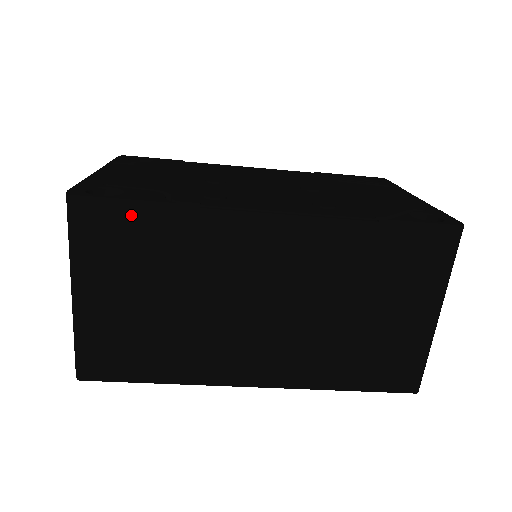
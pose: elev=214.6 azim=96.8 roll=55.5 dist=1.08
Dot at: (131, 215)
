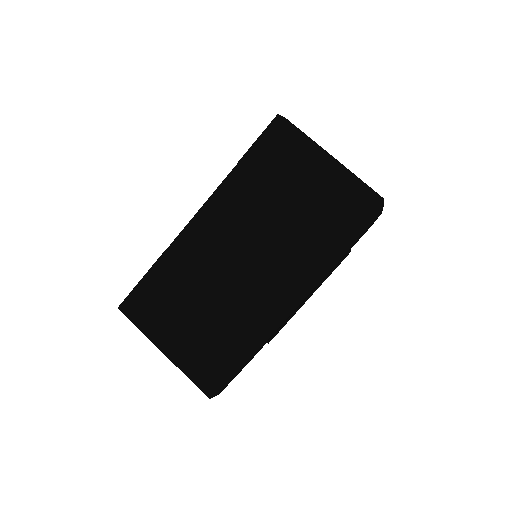
Dot at: (144, 286)
